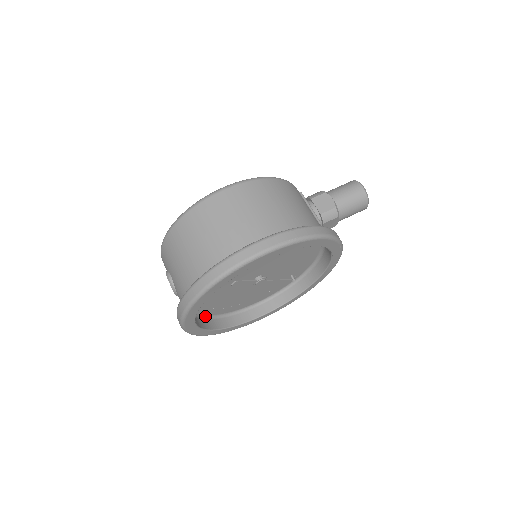
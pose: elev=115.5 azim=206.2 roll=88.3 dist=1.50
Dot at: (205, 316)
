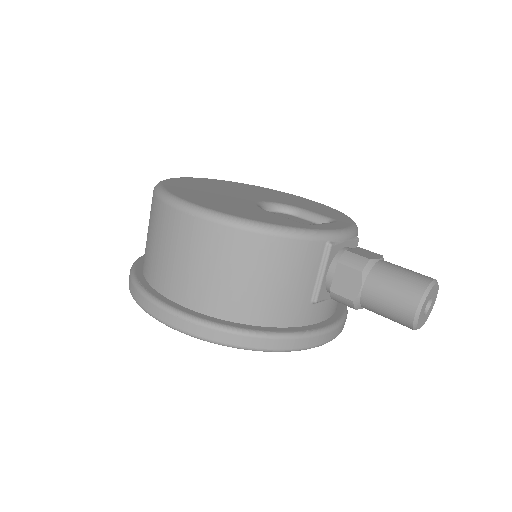
Dot at: occluded
